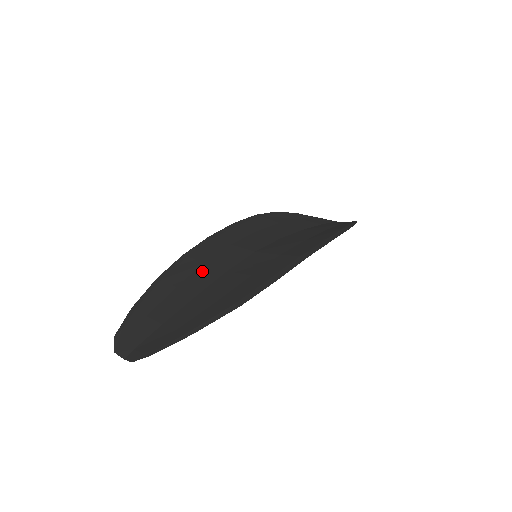
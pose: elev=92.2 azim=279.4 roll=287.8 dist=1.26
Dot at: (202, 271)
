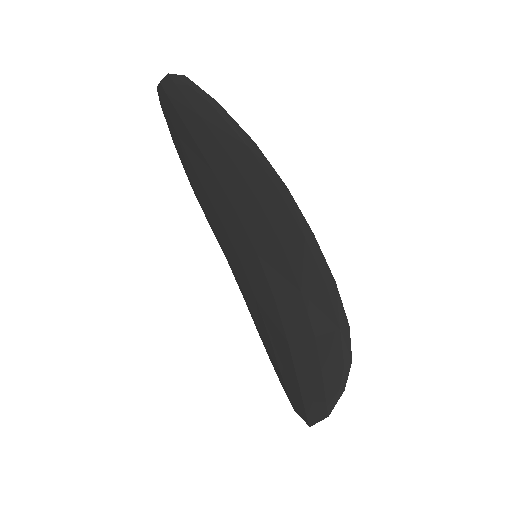
Dot at: (221, 206)
